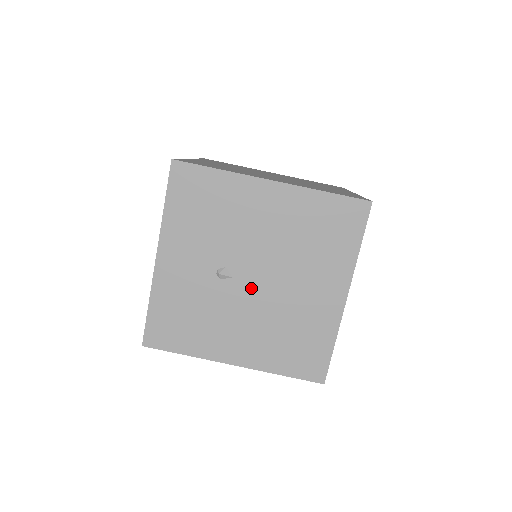
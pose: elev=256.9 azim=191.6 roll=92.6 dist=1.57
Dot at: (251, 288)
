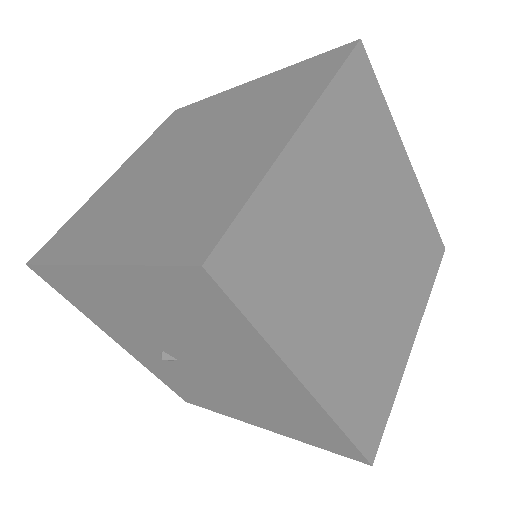
Dot at: (201, 370)
